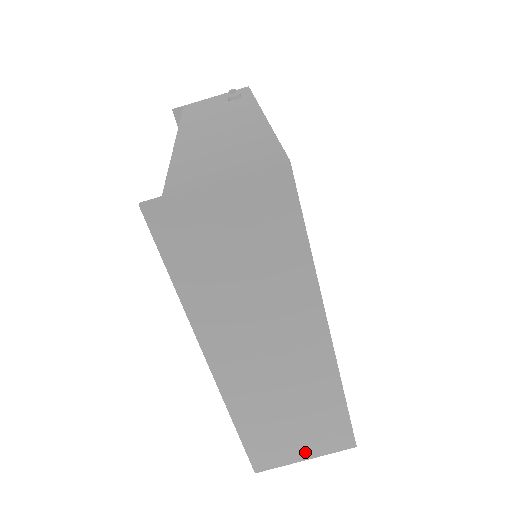
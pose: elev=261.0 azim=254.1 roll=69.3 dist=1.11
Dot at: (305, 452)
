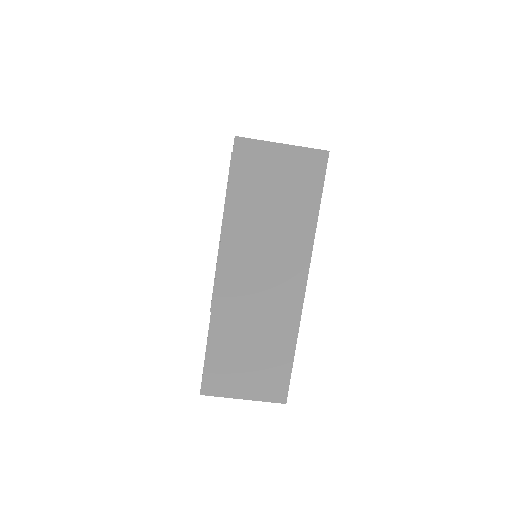
Dot at: (246, 390)
